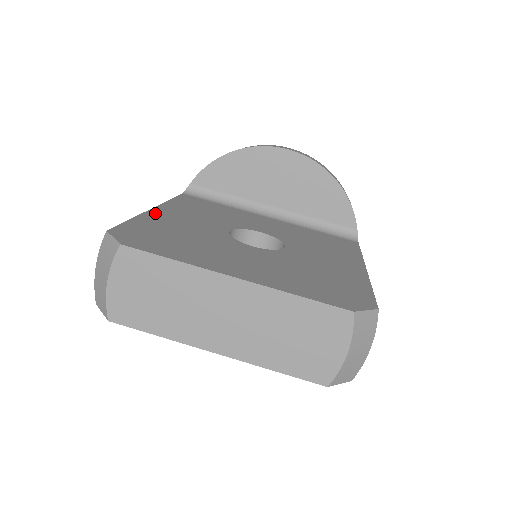
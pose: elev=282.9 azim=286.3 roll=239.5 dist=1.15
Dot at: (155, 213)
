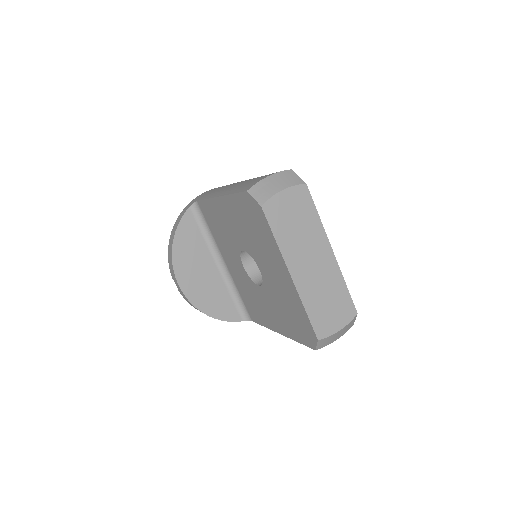
Dot at: occluded
